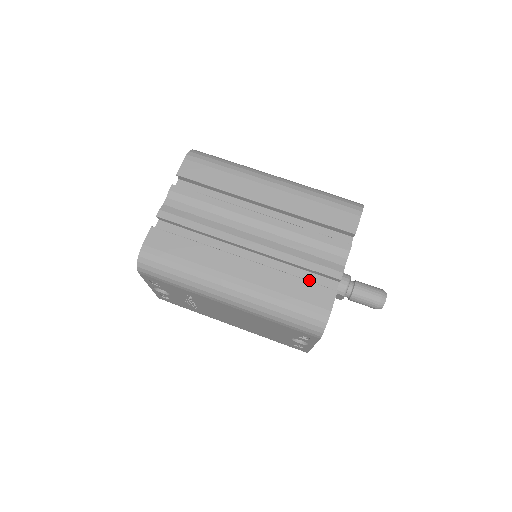
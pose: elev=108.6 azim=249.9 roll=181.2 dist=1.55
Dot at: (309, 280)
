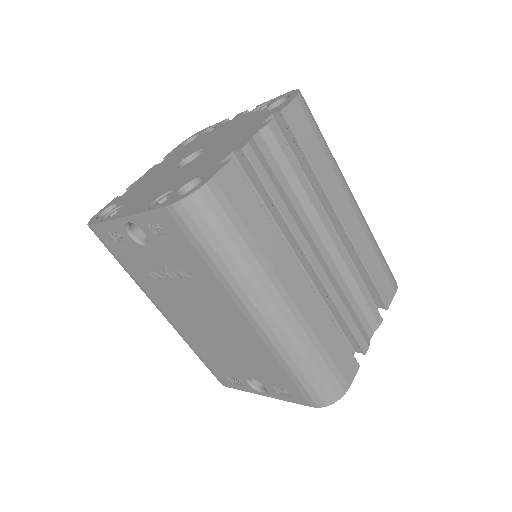
Dot at: occluded
